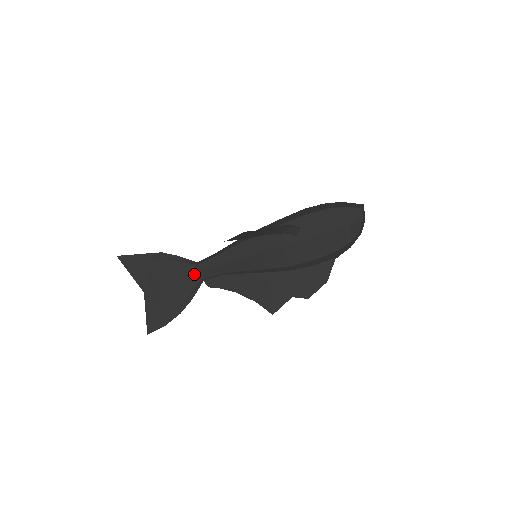
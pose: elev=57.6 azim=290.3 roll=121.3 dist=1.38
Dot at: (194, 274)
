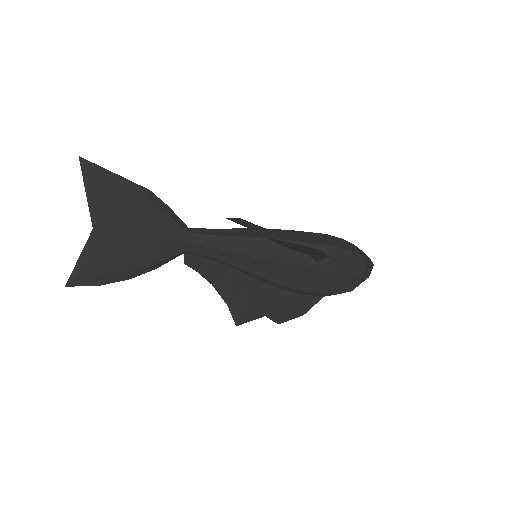
Dot at: (181, 242)
